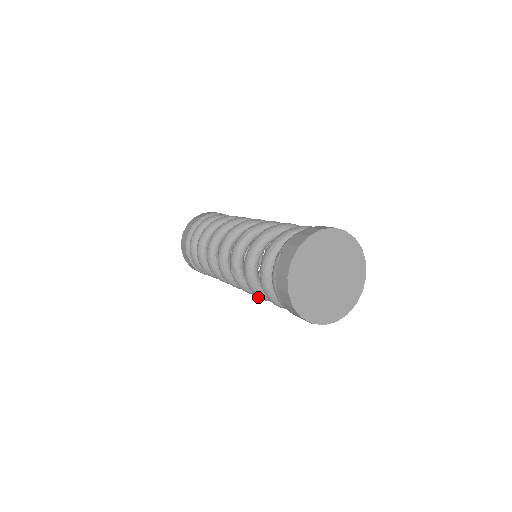
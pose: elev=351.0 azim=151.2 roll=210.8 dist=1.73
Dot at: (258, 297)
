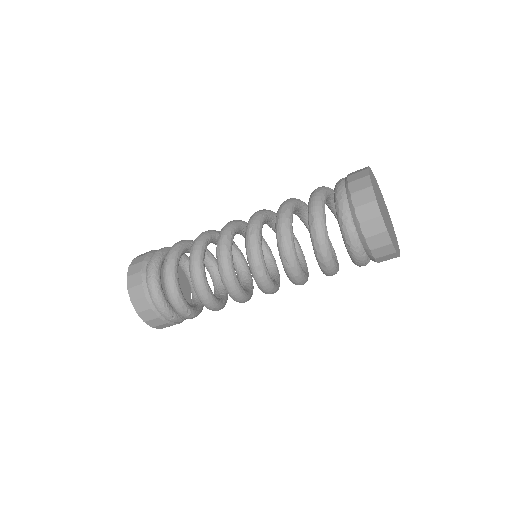
Dot at: (281, 213)
